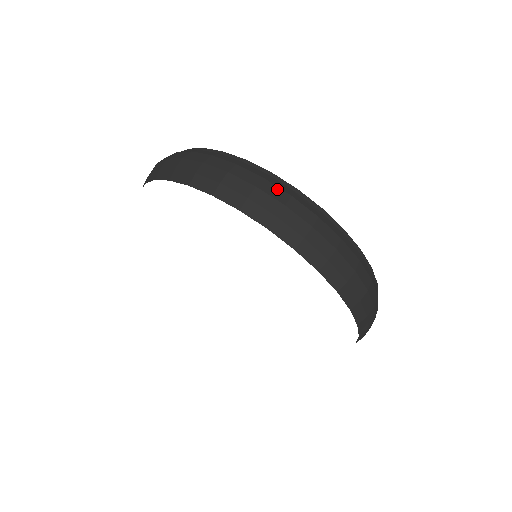
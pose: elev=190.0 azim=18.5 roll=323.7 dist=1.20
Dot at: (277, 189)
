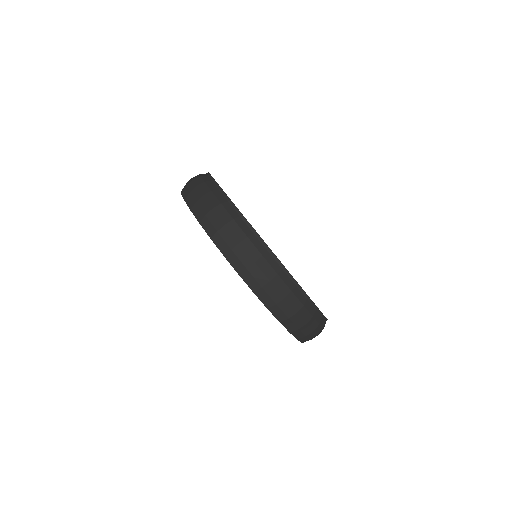
Dot at: (226, 212)
